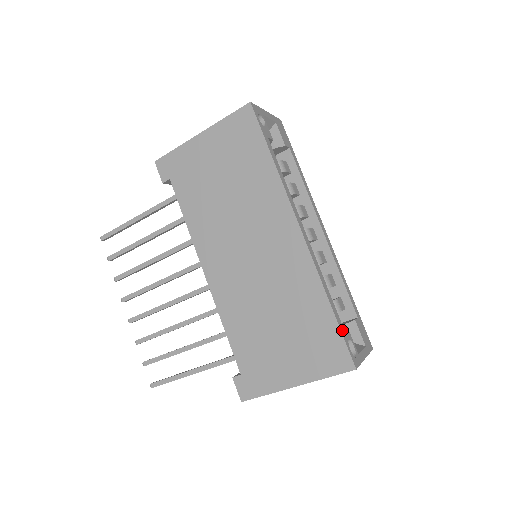
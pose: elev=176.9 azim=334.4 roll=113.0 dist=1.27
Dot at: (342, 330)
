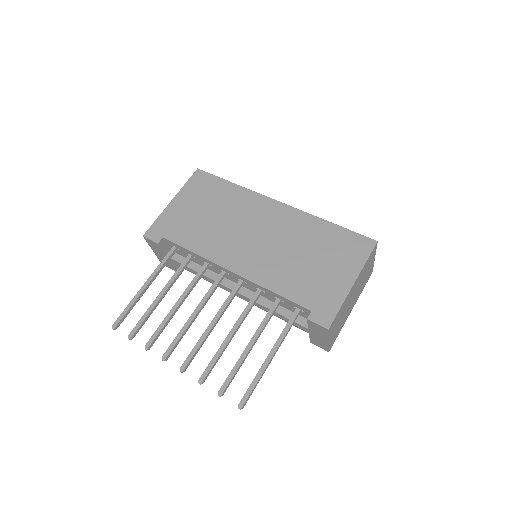
Dot at: (349, 232)
